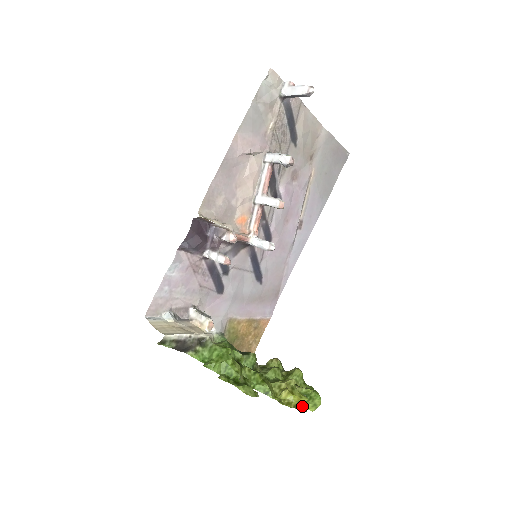
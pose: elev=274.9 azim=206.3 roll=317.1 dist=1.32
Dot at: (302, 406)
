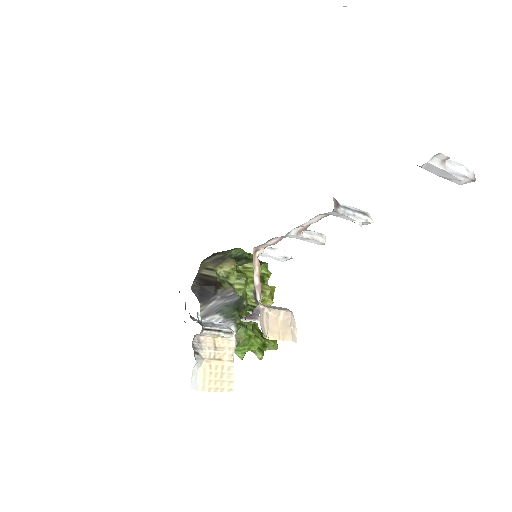
Dot at: occluded
